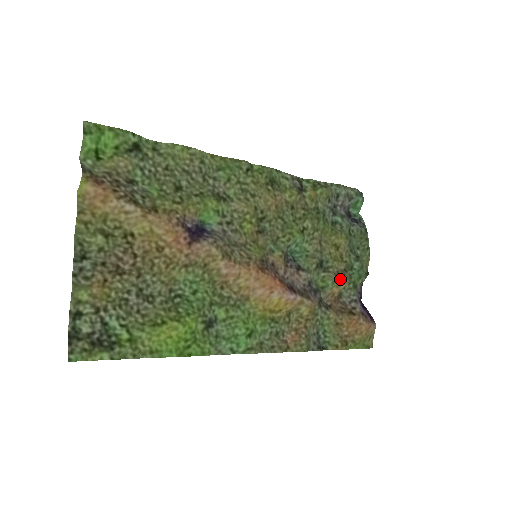
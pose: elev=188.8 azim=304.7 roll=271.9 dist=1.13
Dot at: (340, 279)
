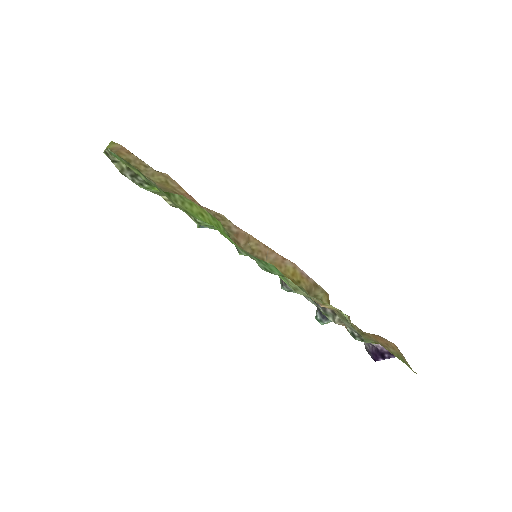
Dot at: occluded
